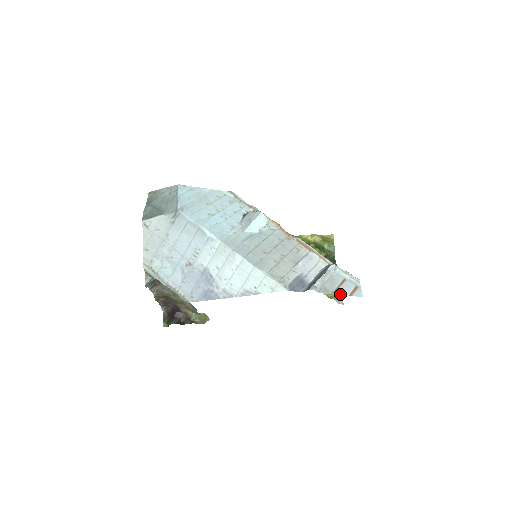
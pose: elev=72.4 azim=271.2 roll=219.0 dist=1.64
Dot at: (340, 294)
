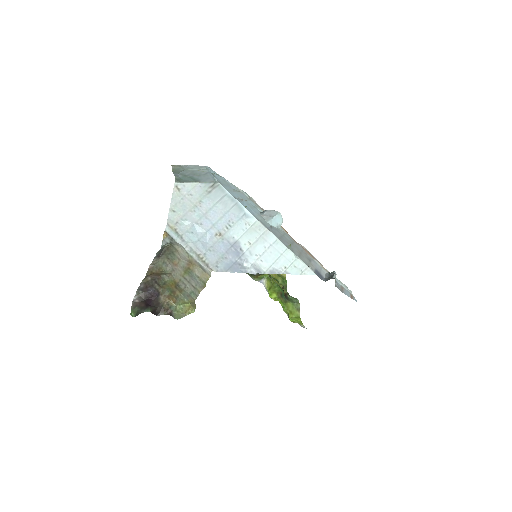
Dot at: (346, 294)
